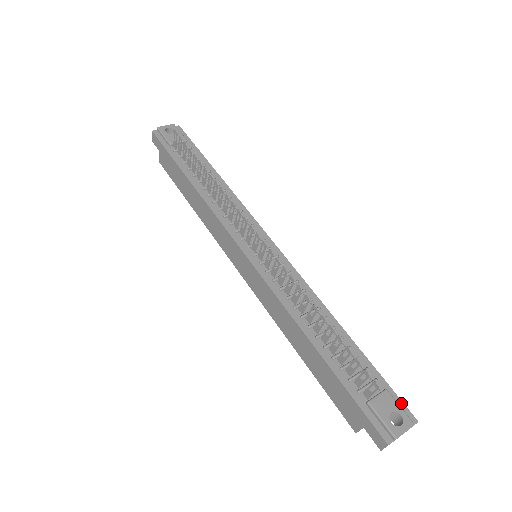
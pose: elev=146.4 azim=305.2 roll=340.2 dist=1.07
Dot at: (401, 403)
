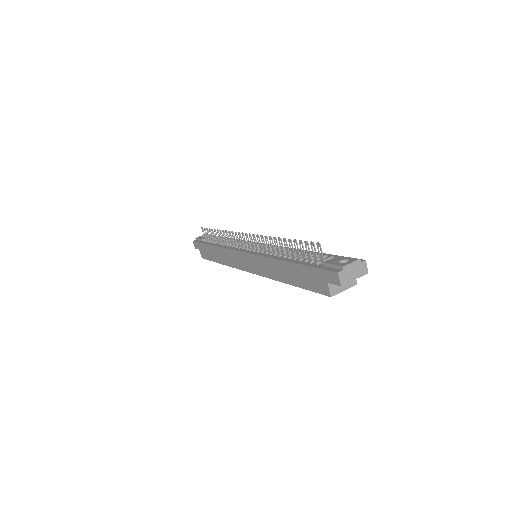
Dot at: occluded
